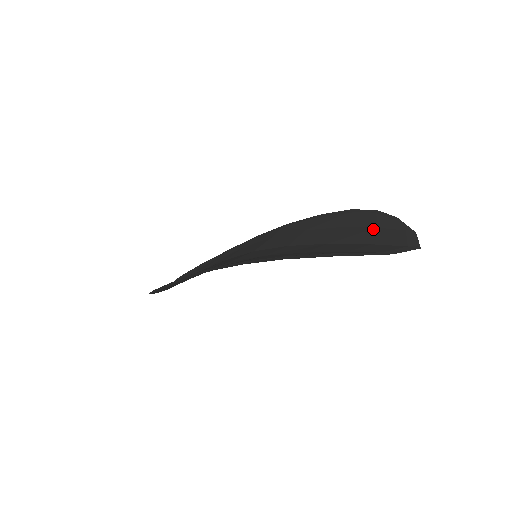
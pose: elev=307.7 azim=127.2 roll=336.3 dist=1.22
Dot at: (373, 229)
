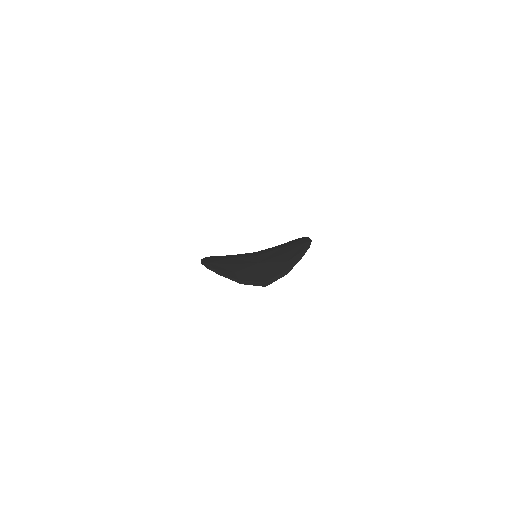
Dot at: (283, 262)
